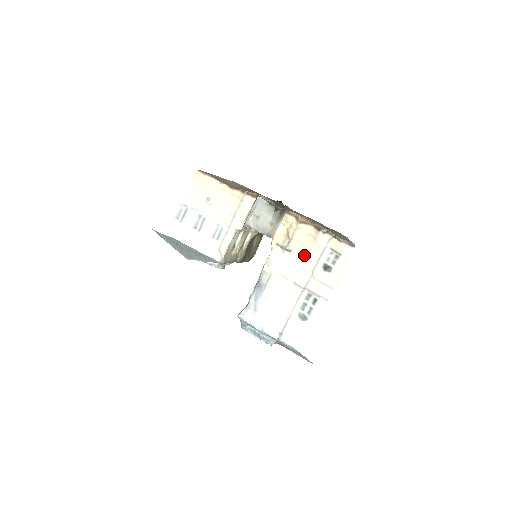
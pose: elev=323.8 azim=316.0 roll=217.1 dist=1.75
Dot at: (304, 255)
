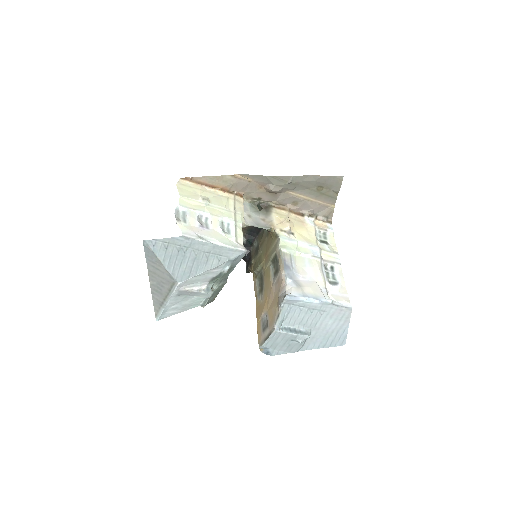
Dot at: (305, 235)
